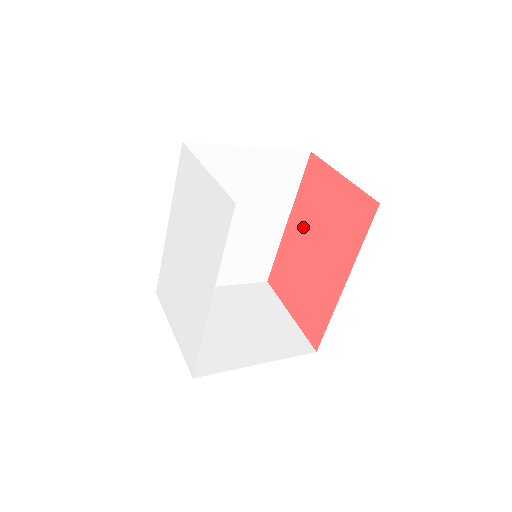
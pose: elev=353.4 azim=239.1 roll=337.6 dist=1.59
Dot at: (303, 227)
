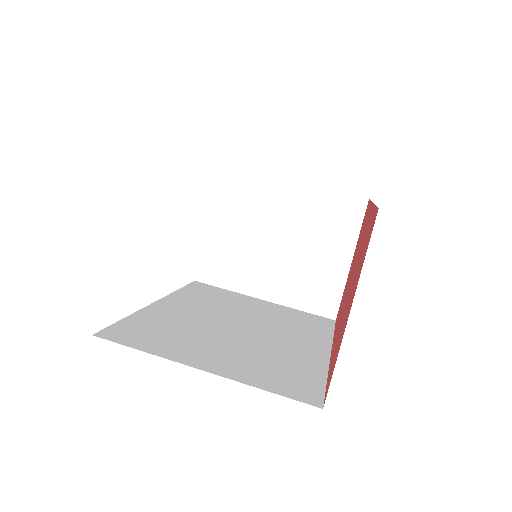
Dot at: (361, 244)
